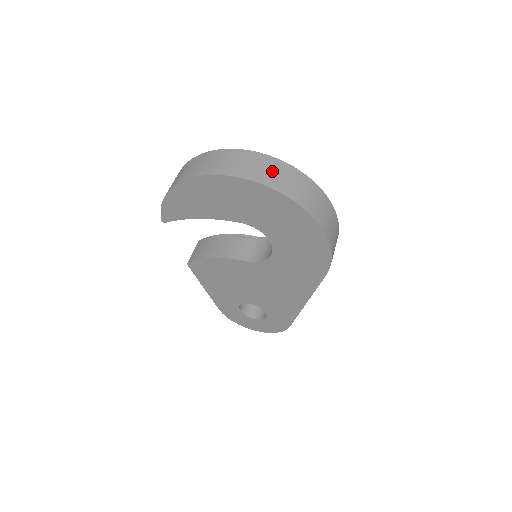
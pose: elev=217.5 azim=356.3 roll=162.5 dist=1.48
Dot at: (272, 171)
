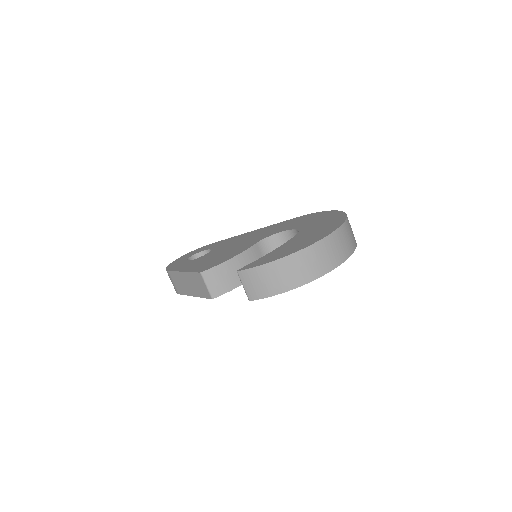
Dot at: (351, 232)
